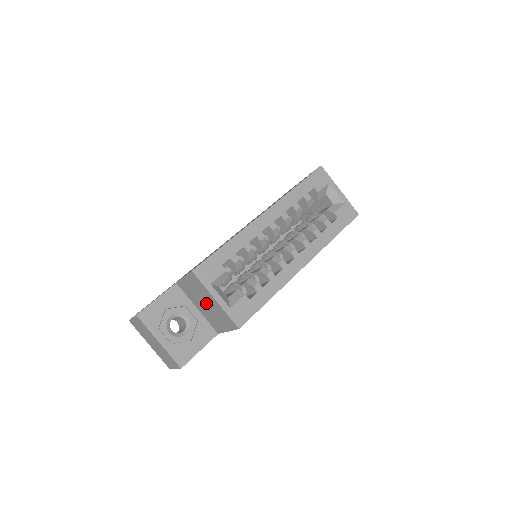
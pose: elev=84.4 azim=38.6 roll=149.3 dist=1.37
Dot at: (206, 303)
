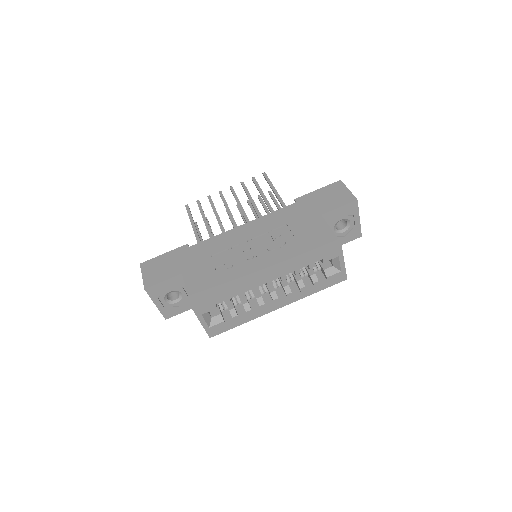
Dot at: occluded
